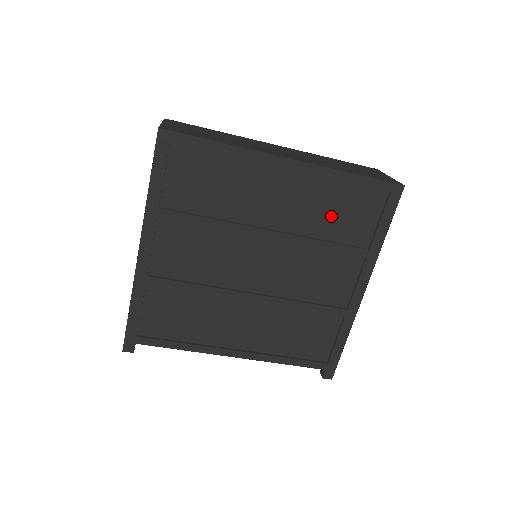
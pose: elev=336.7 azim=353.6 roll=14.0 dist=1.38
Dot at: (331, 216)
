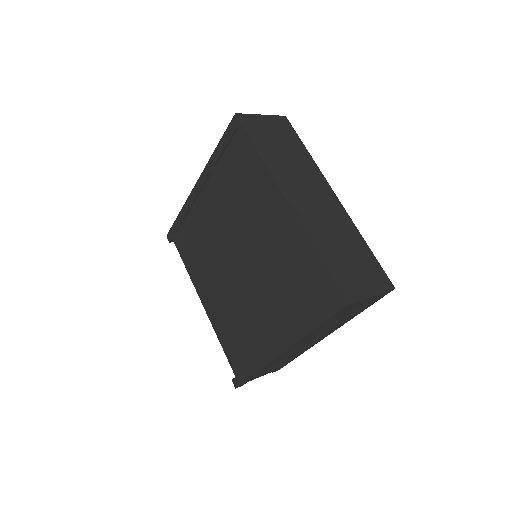
Dot at: (292, 272)
